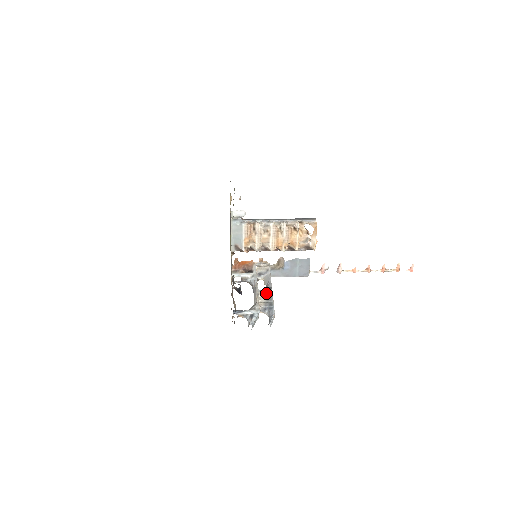
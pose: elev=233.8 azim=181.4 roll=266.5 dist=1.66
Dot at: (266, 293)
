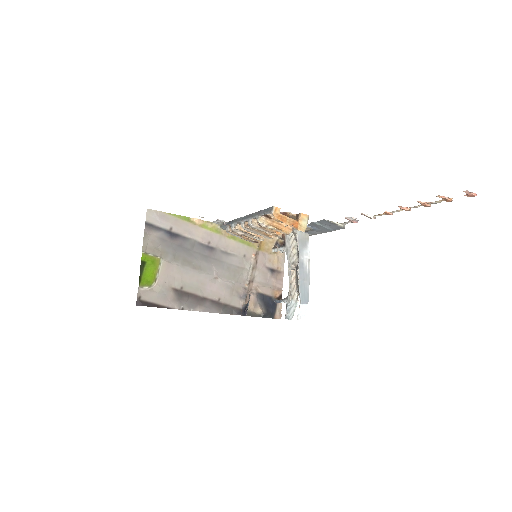
Dot at: (296, 274)
